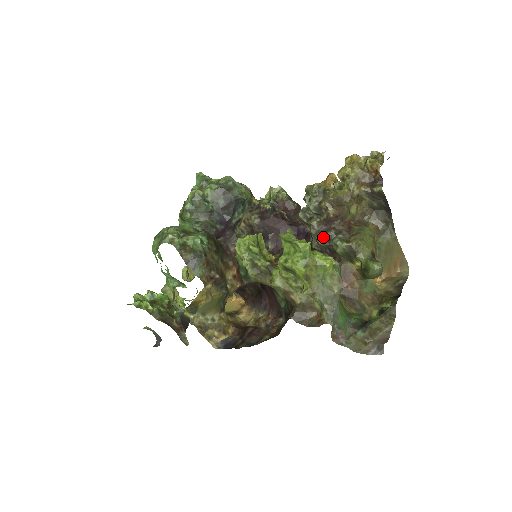
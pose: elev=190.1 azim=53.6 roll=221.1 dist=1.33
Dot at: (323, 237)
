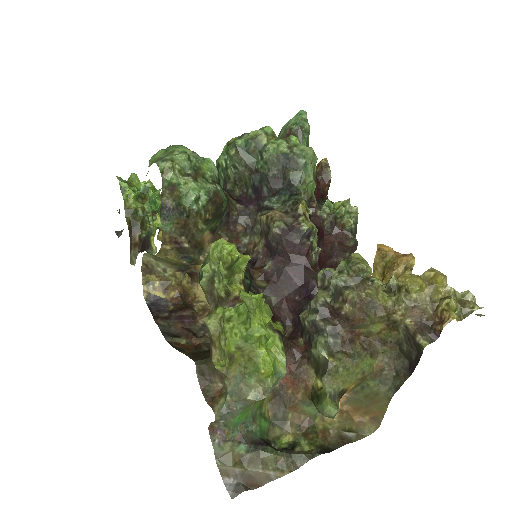
Dot at: (314, 321)
